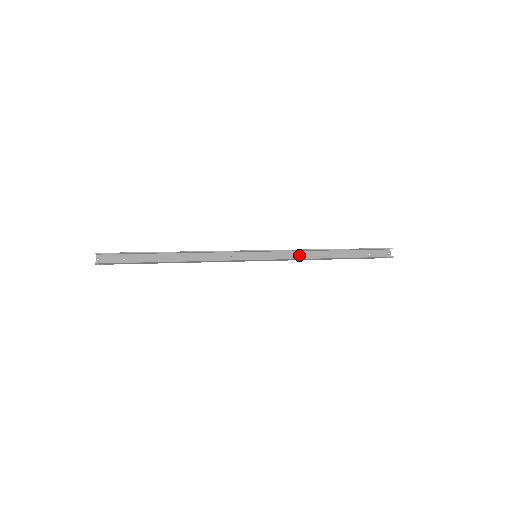
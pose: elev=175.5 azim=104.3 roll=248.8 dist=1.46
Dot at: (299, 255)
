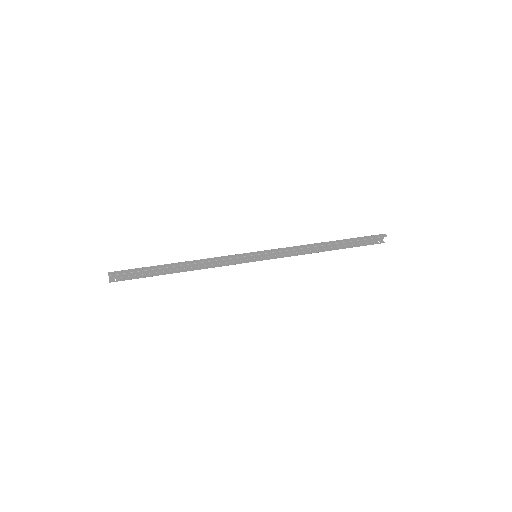
Dot at: occluded
